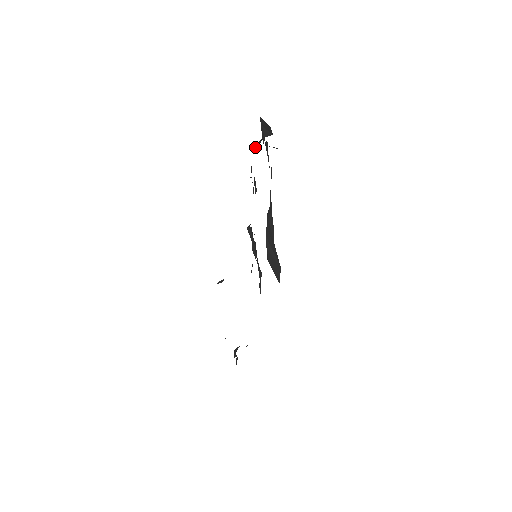
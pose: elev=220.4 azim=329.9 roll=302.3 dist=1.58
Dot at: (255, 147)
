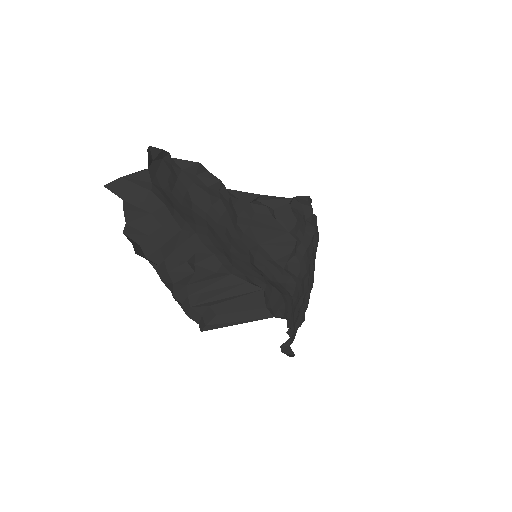
Dot at: (165, 159)
